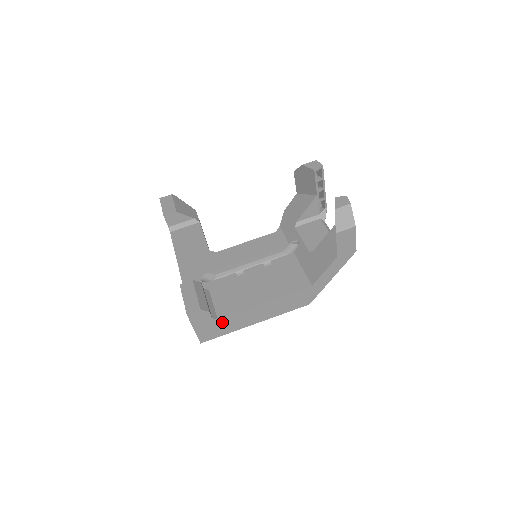
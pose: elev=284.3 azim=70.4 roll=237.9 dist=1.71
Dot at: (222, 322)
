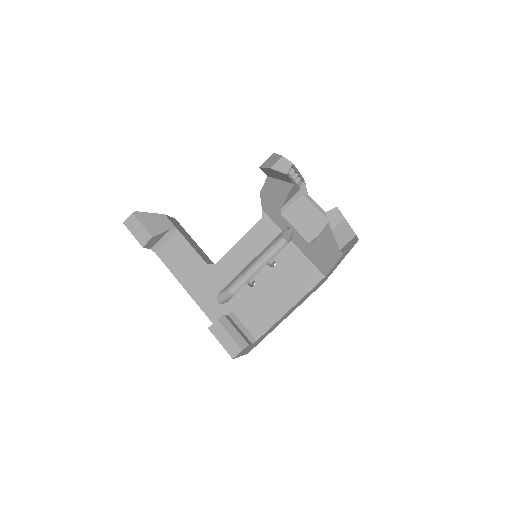
Dot at: (260, 338)
